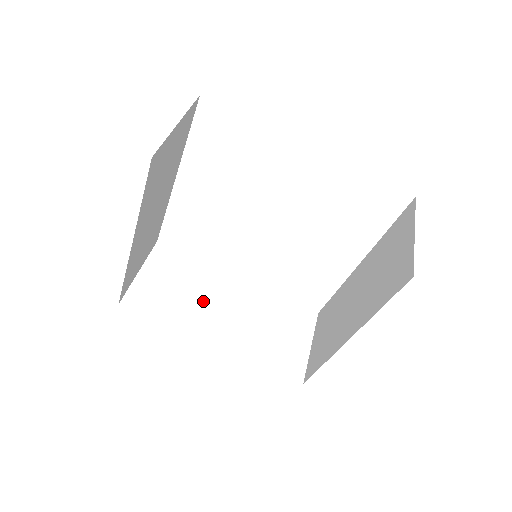
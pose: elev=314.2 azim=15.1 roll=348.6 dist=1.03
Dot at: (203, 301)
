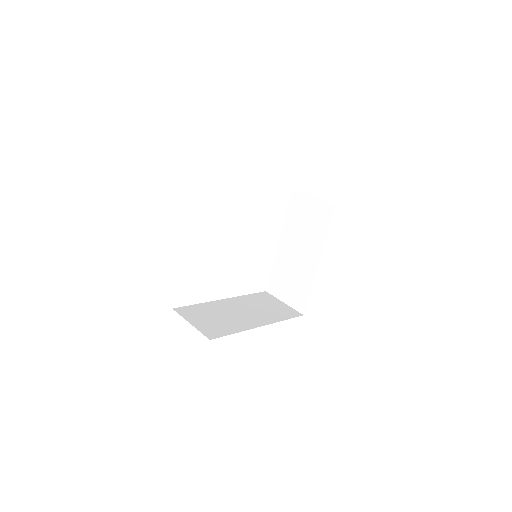
Dot at: (230, 316)
